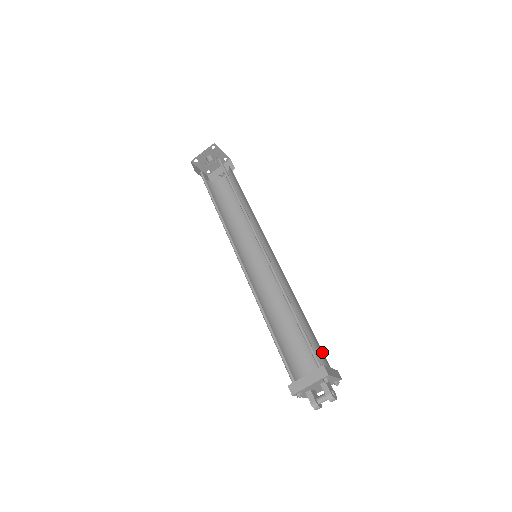
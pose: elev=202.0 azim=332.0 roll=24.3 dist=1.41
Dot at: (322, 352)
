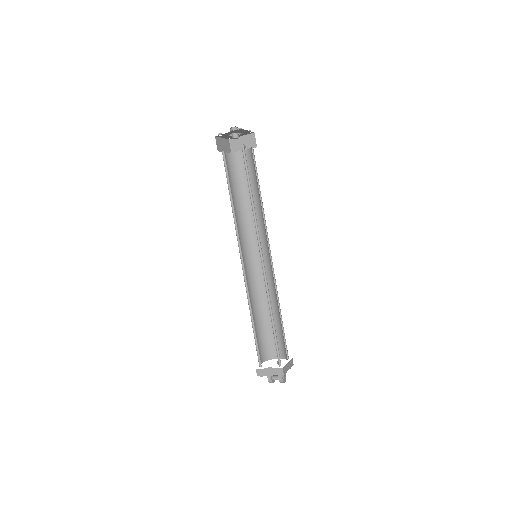
Dot at: (285, 348)
